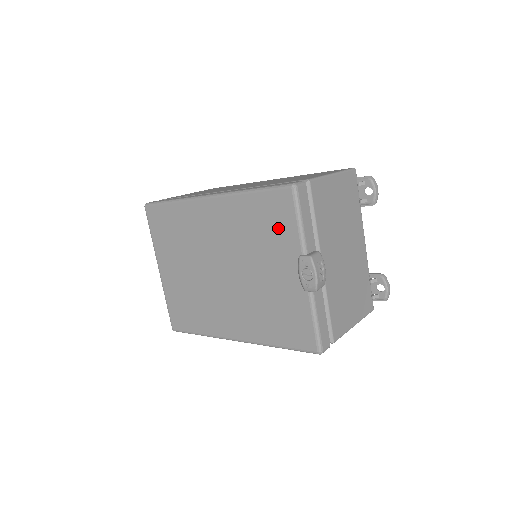
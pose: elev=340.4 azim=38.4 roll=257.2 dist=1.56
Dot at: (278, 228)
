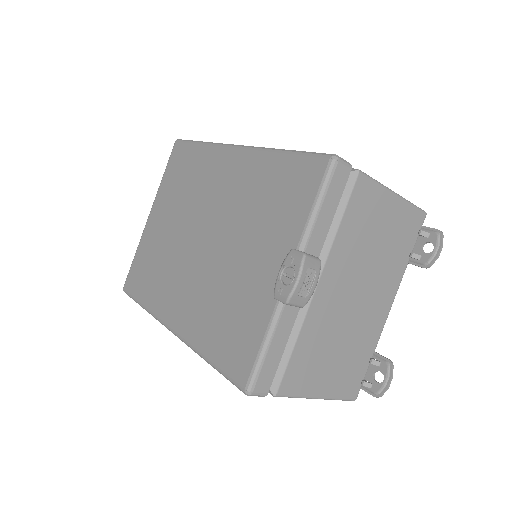
Dot at: (288, 205)
